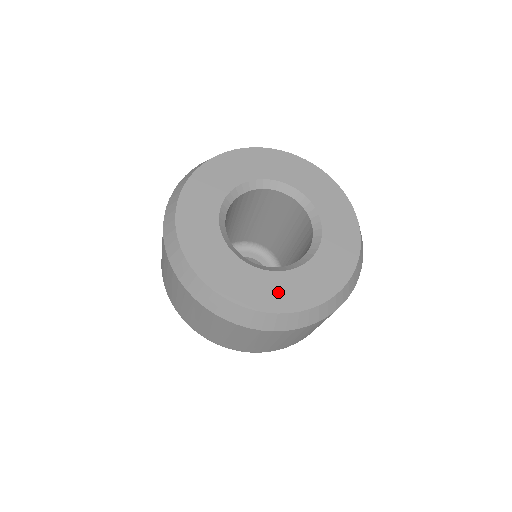
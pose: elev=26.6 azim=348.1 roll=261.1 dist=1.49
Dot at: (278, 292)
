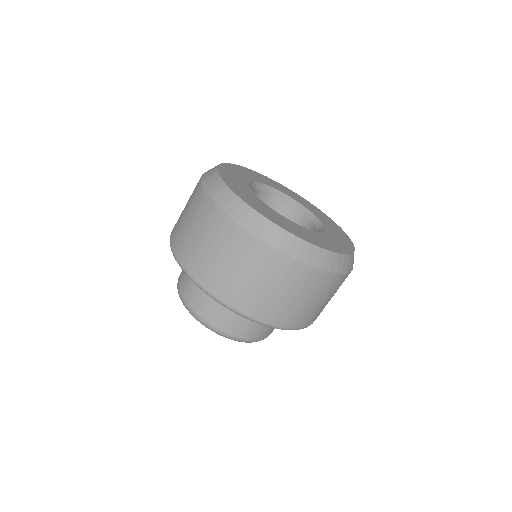
Dot at: (281, 221)
